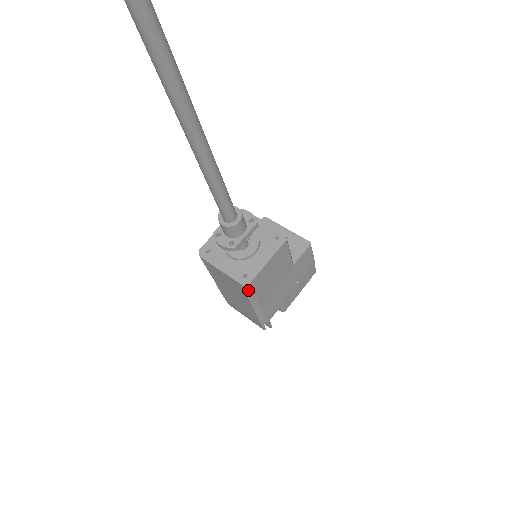
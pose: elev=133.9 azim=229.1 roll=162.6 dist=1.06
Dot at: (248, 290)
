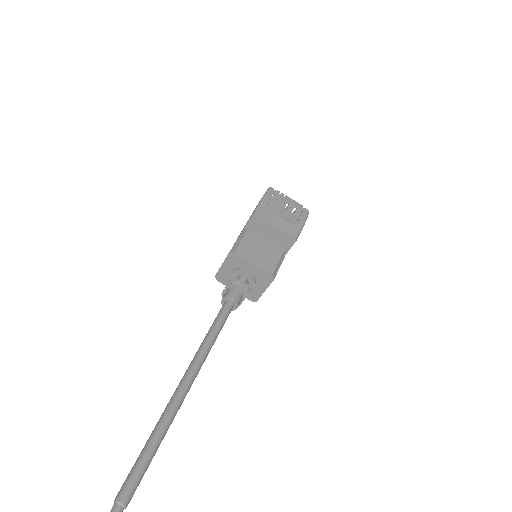
Dot at: occluded
